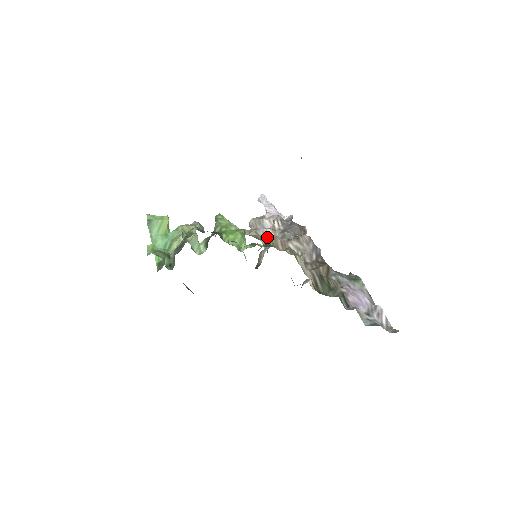
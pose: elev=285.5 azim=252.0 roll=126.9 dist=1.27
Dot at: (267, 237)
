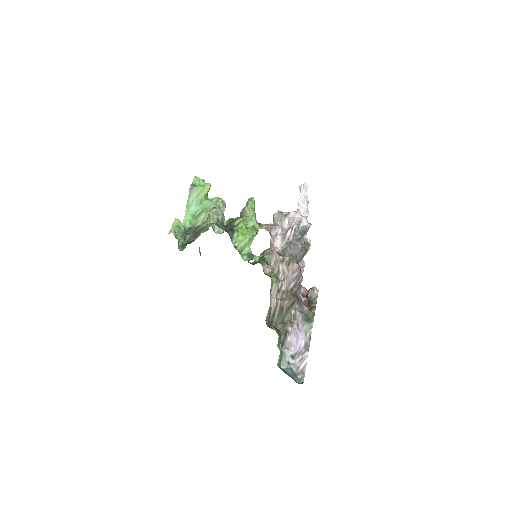
Dot at: occluded
